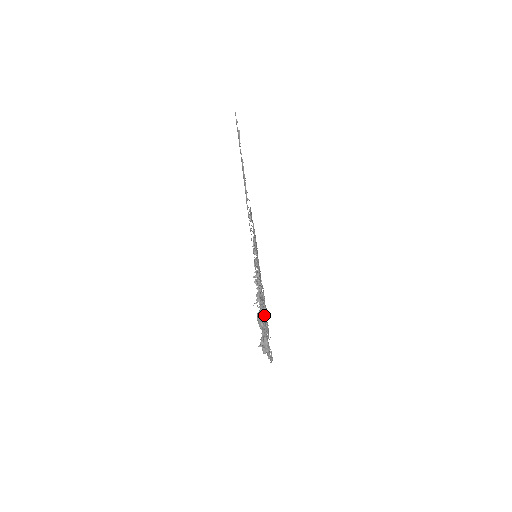
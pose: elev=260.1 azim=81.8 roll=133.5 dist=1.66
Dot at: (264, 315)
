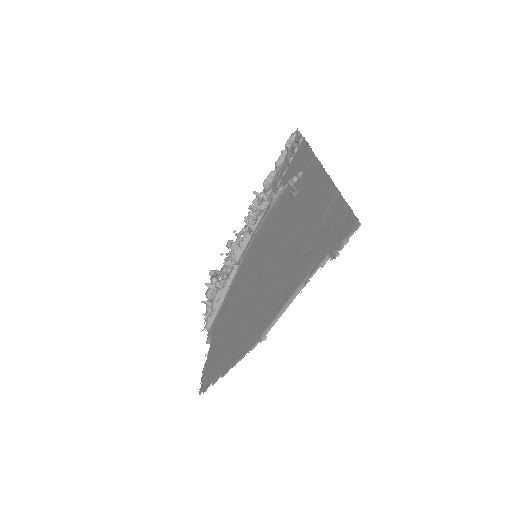
Dot at: (222, 303)
